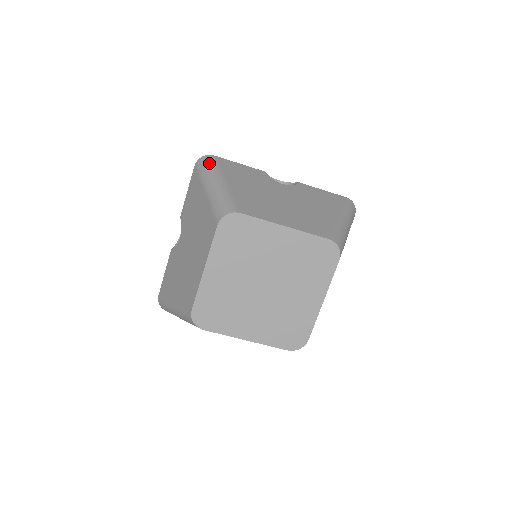
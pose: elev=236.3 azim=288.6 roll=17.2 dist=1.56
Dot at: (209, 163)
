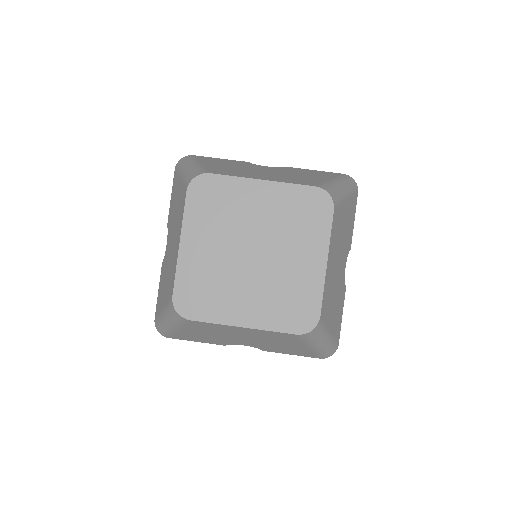
Dot at: (186, 159)
